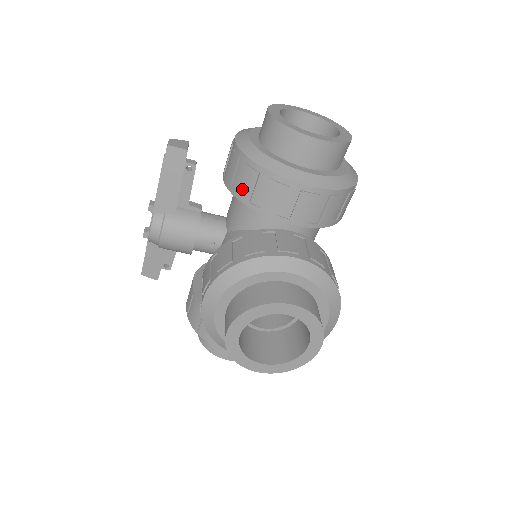
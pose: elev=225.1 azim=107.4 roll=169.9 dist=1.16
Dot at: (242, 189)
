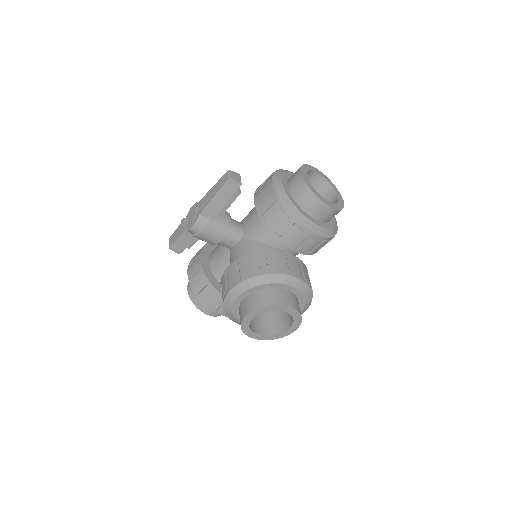
Dot at: (272, 221)
